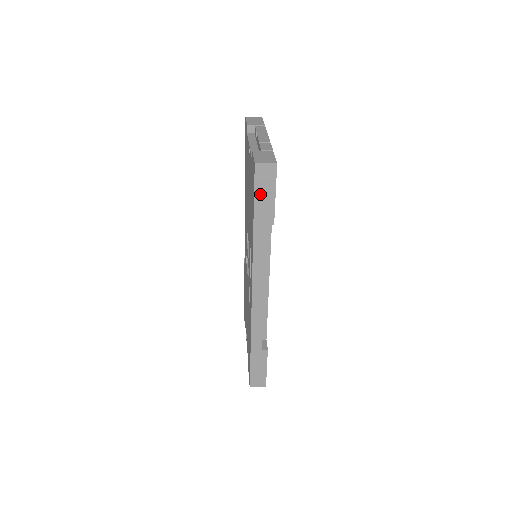
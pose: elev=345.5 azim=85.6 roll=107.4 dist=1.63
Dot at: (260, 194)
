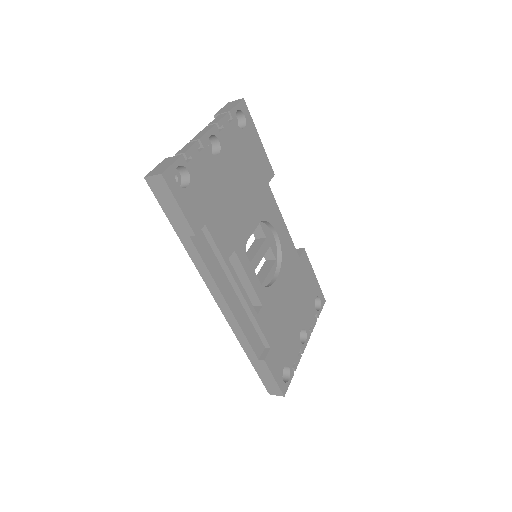
Dot at: (166, 207)
